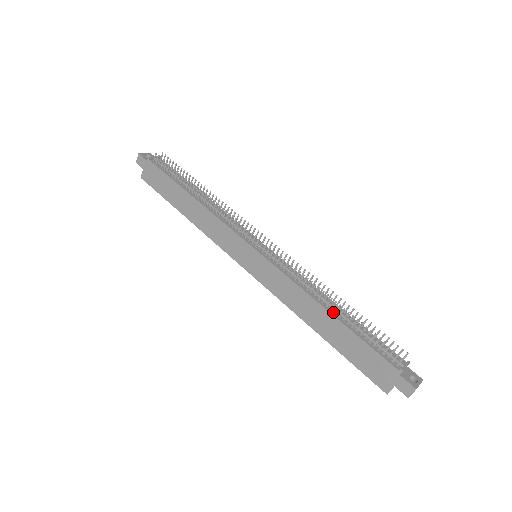
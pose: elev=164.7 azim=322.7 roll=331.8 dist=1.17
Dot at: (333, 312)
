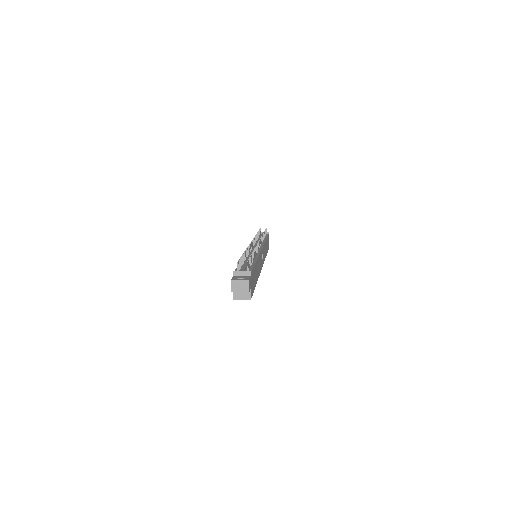
Dot at: occluded
